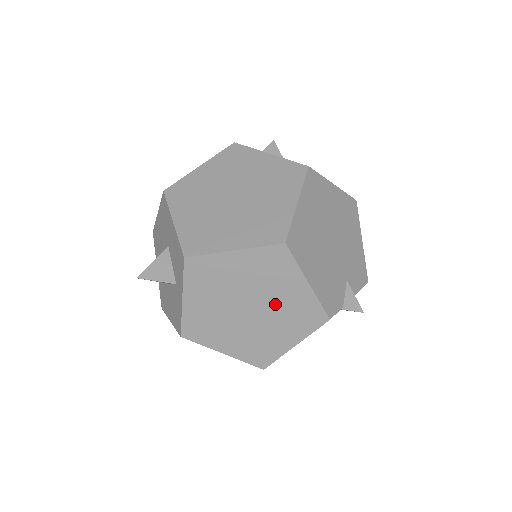
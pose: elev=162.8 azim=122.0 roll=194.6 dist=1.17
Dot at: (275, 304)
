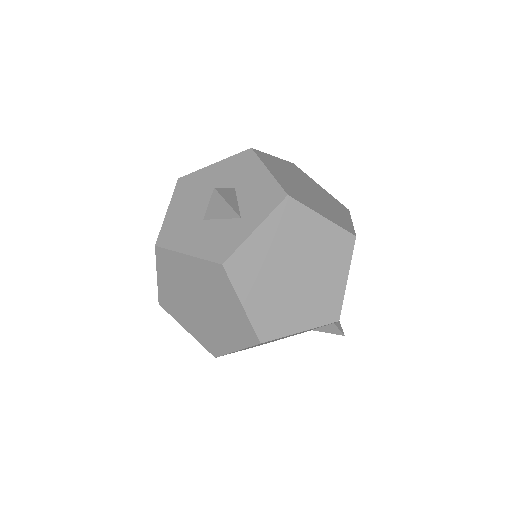
Dot at: (315, 282)
